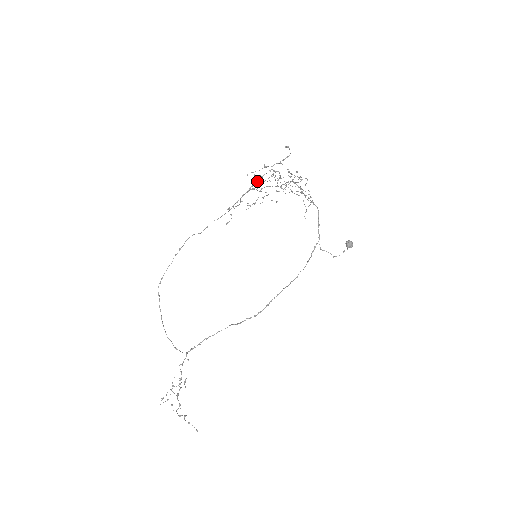
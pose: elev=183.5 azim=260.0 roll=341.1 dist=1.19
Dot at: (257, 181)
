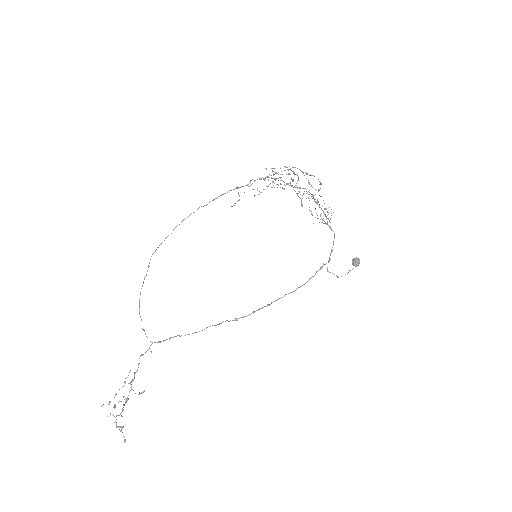
Dot at: (273, 174)
